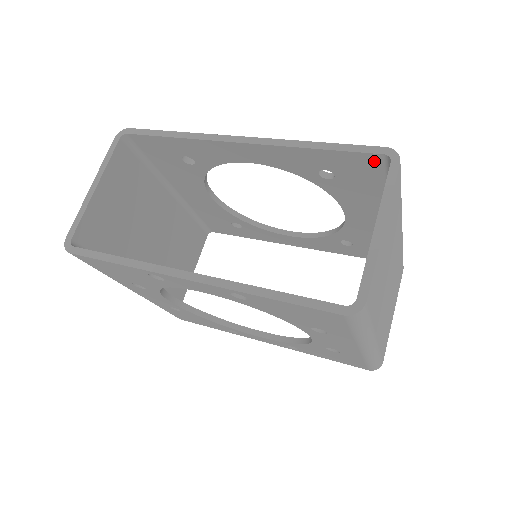
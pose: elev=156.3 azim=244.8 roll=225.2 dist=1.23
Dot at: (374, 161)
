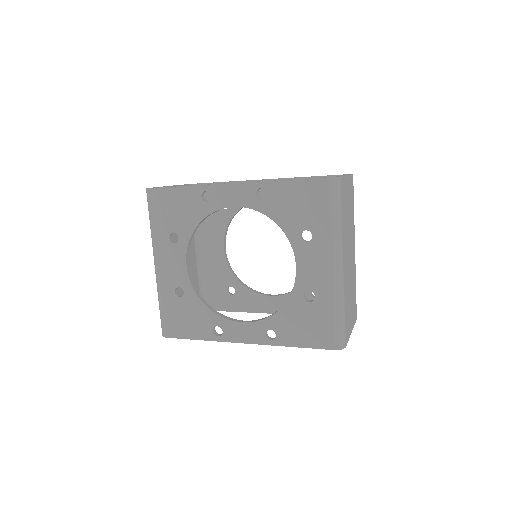
Dot at: occluded
